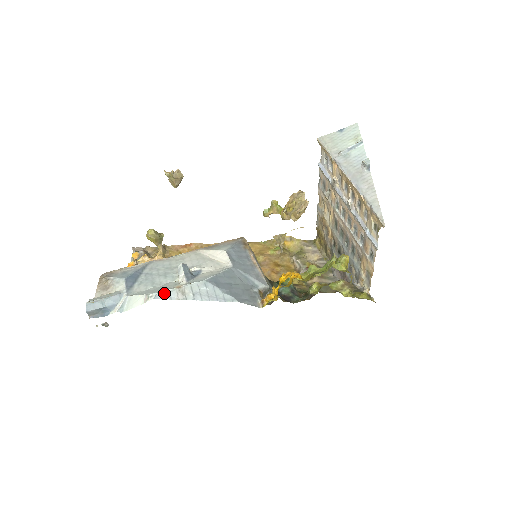
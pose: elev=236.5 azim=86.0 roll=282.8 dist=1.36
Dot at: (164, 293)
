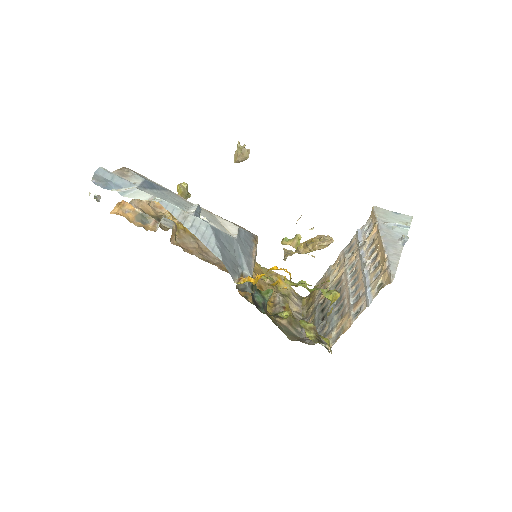
Dot at: (170, 205)
